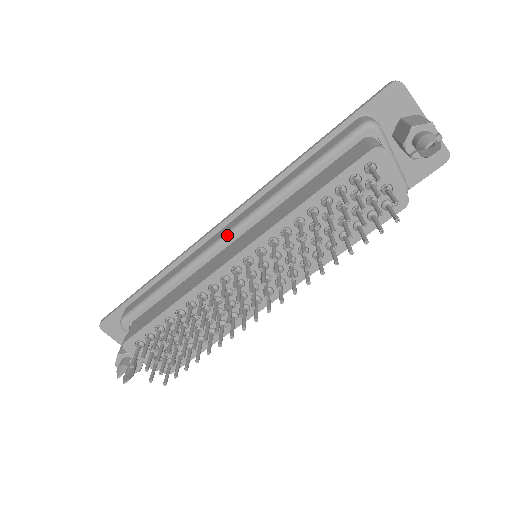
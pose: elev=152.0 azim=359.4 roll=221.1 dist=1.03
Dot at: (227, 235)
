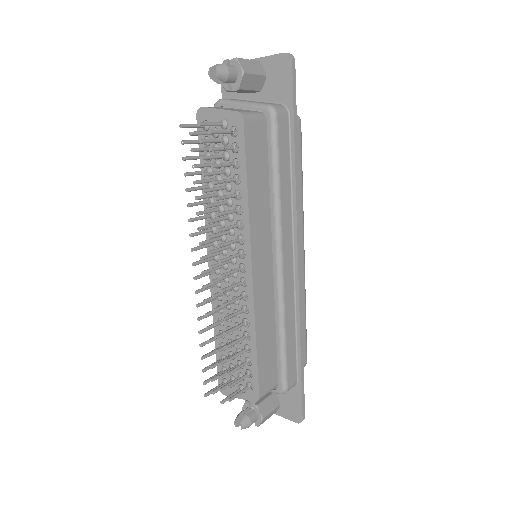
Dot at: occluded
